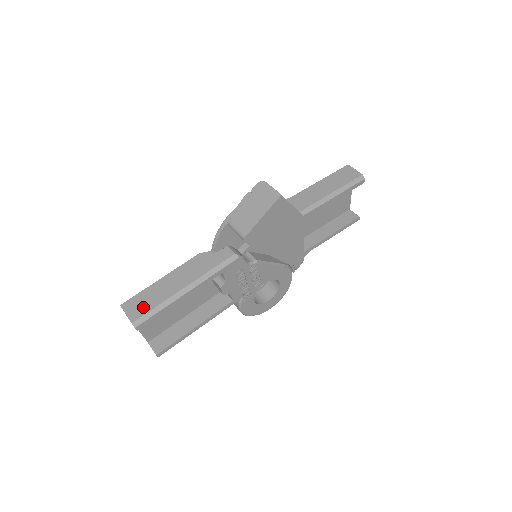
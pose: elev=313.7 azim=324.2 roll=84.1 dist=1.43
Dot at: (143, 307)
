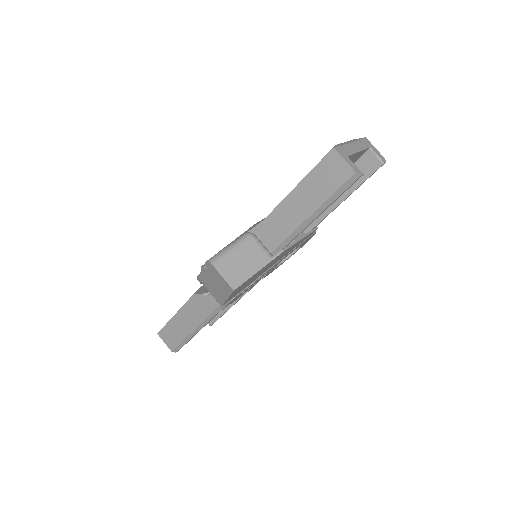
Dot at: (173, 340)
